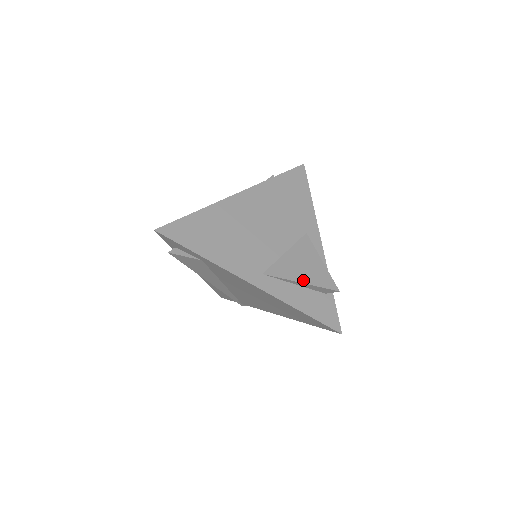
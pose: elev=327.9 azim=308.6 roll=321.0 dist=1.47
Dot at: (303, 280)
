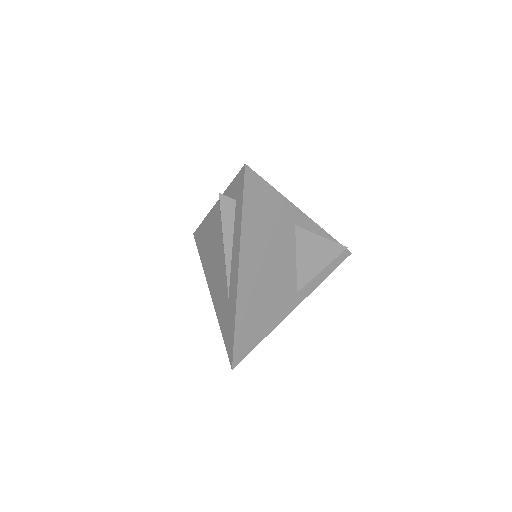
Dot at: (322, 267)
